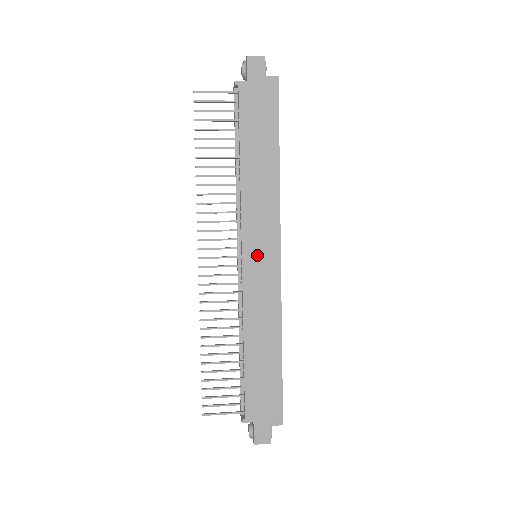
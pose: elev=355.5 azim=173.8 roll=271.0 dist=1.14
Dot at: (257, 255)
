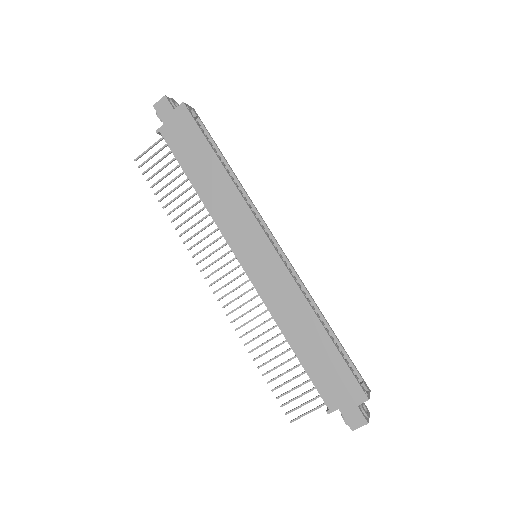
Dot at: (251, 255)
